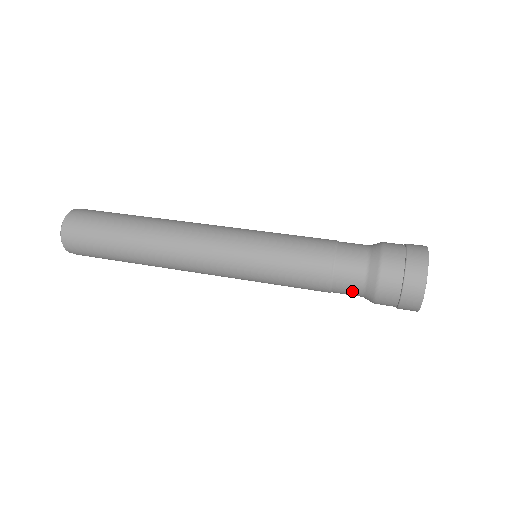
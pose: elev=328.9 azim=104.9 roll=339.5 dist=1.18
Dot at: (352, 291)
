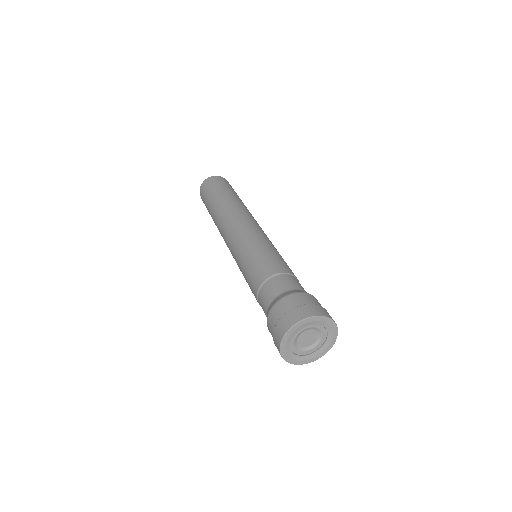
Dot at: occluded
